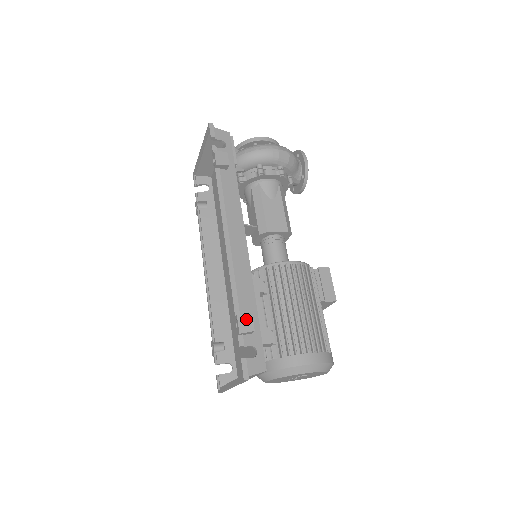
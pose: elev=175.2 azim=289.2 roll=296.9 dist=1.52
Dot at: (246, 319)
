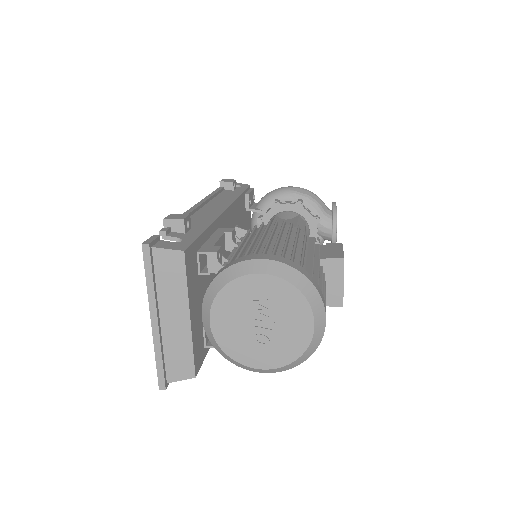
Dot at: (180, 215)
